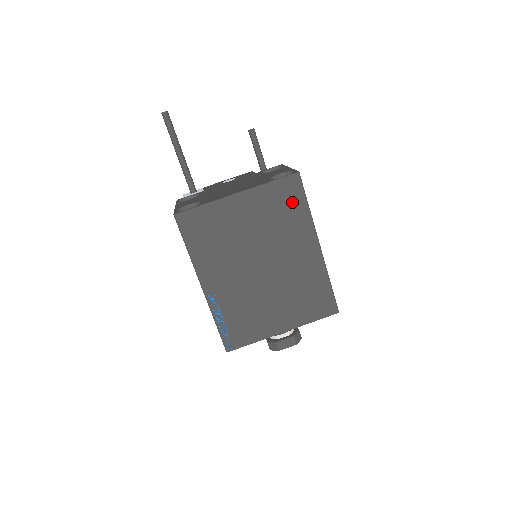
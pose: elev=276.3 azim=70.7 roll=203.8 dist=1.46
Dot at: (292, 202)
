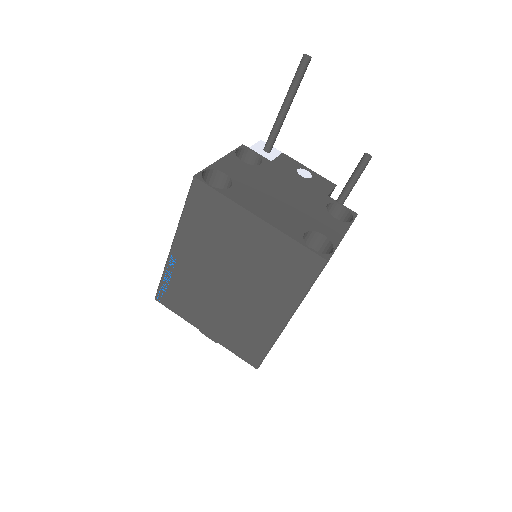
Dot at: (298, 273)
